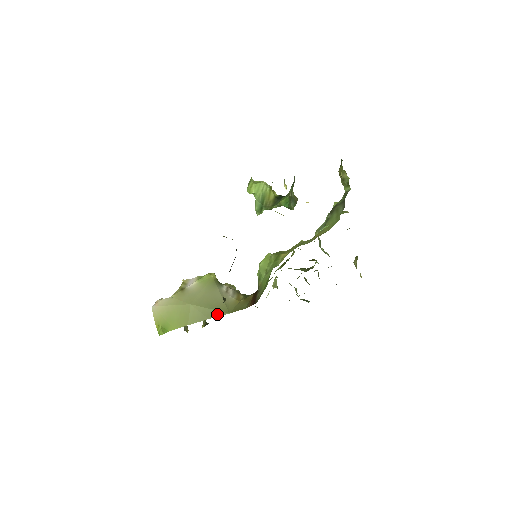
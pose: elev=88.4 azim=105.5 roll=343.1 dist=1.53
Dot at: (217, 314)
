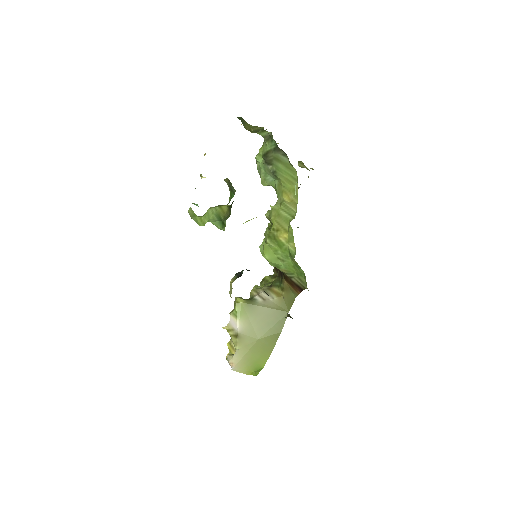
Dot at: (282, 323)
